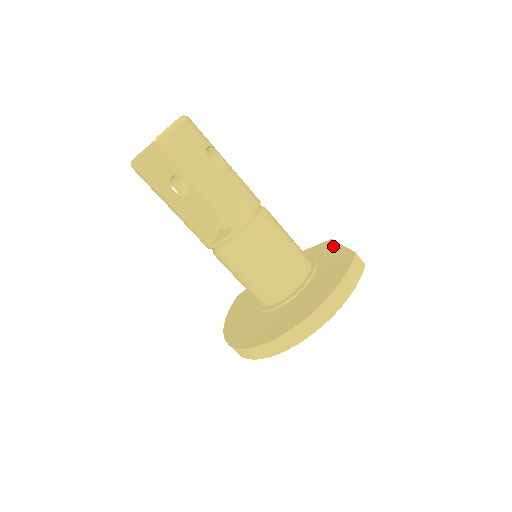
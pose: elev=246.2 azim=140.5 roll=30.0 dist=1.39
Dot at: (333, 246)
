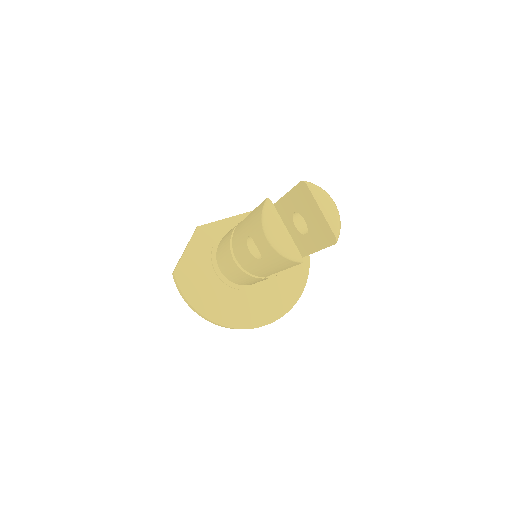
Dot at: occluded
